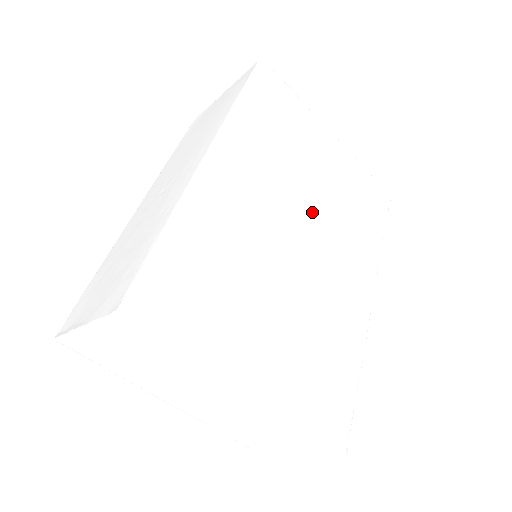
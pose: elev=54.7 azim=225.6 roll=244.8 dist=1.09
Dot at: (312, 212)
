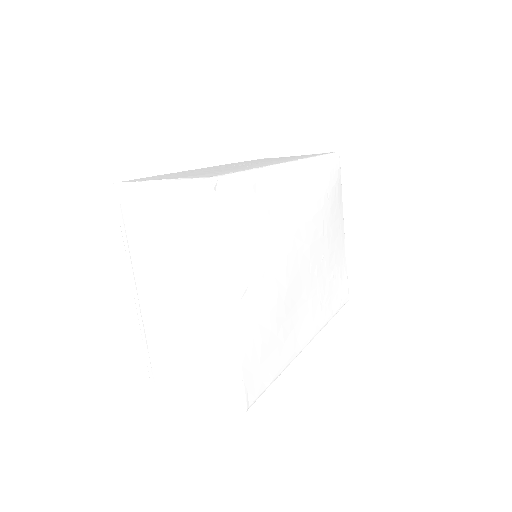
Dot at: (315, 252)
